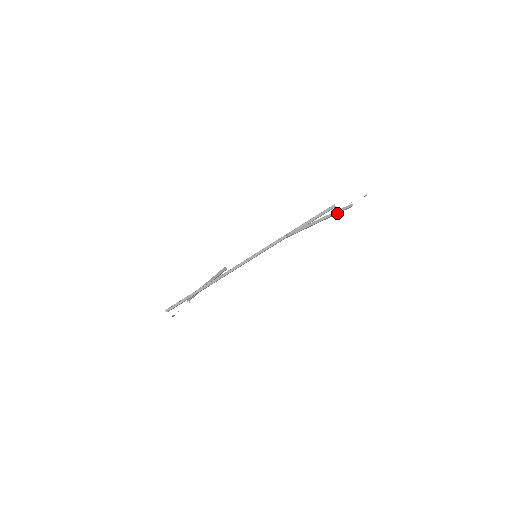
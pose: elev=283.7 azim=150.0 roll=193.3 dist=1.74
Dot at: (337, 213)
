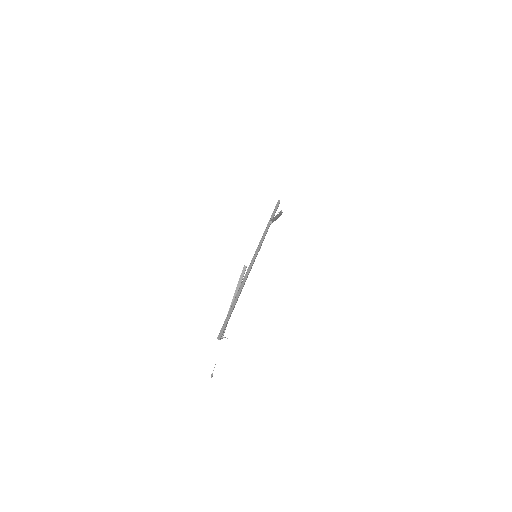
Dot at: (280, 215)
